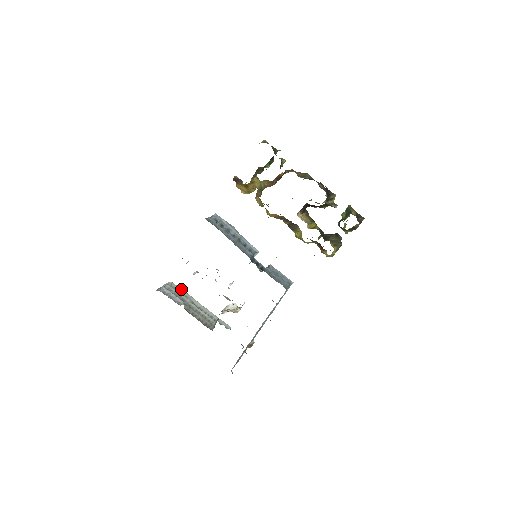
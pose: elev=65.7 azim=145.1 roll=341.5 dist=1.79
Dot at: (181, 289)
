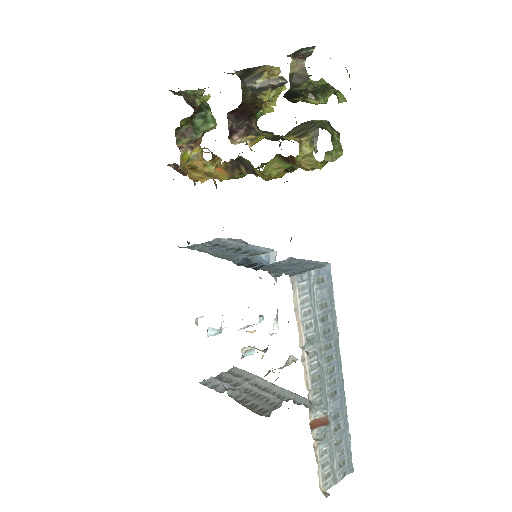
Dot at: (244, 371)
